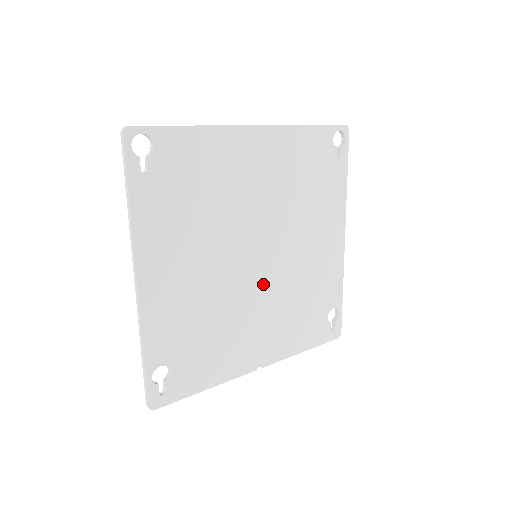
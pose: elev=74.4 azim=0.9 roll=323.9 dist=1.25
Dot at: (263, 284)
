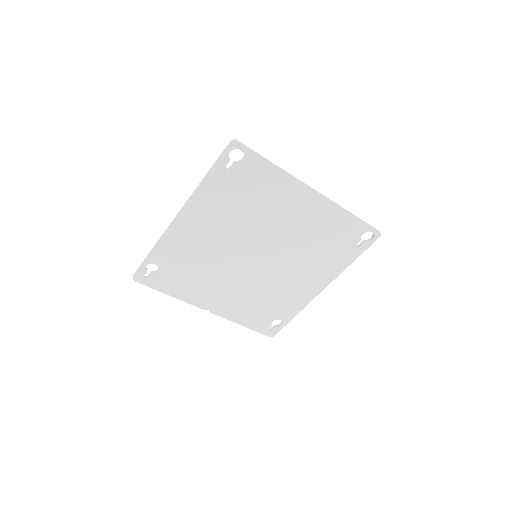
Dot at: (247, 273)
